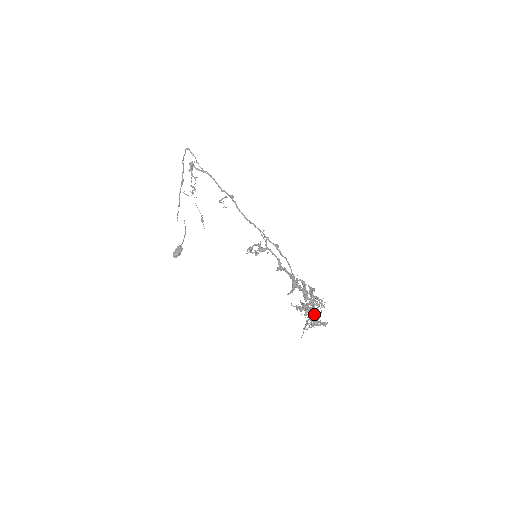
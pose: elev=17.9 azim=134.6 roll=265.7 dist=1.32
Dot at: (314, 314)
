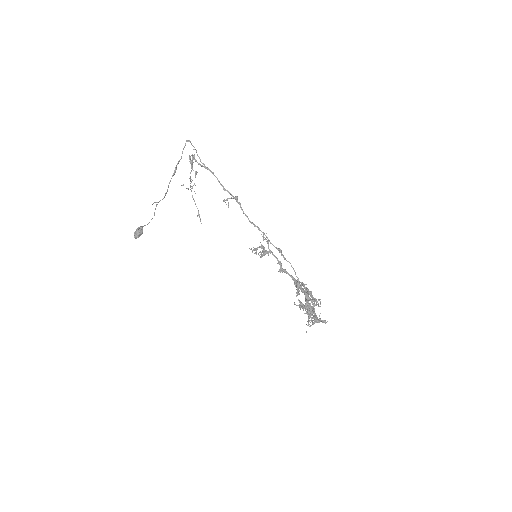
Dot at: (314, 313)
